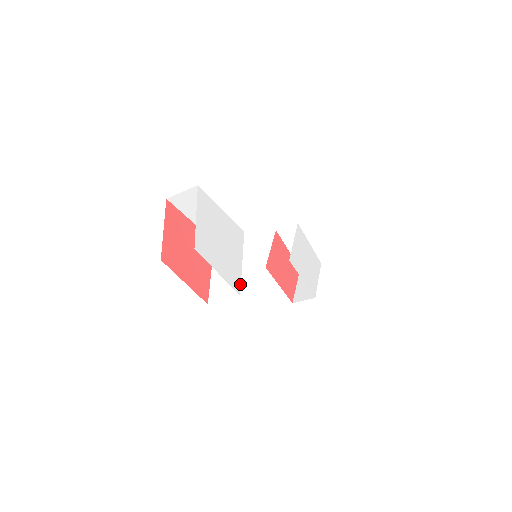
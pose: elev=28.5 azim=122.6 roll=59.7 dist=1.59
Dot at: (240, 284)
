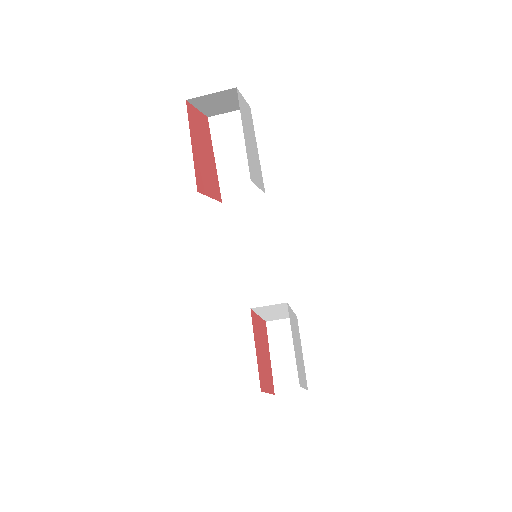
Dot at: (253, 182)
